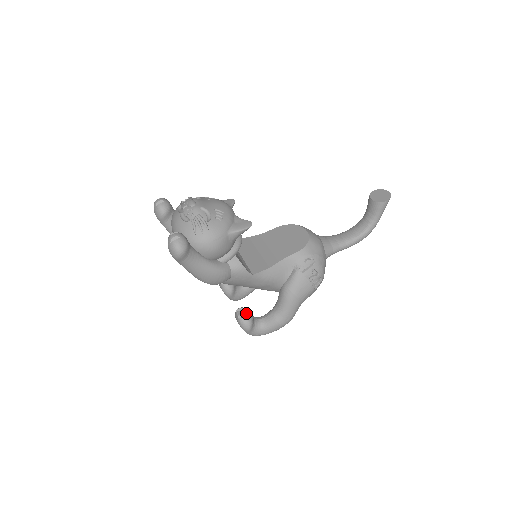
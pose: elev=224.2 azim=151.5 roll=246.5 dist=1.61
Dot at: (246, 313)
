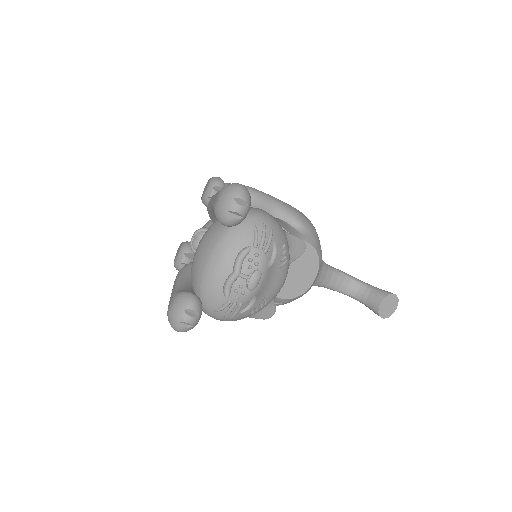
Dot at: occluded
